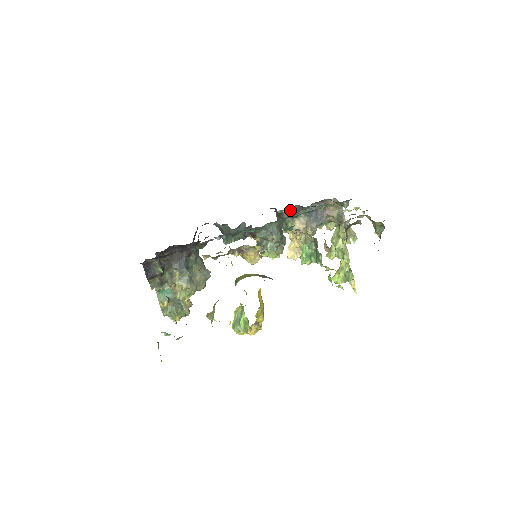
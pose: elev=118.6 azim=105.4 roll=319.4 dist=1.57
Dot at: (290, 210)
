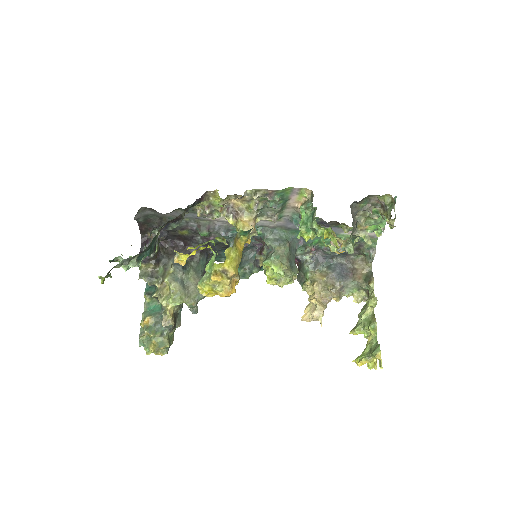
Dot at: (310, 253)
